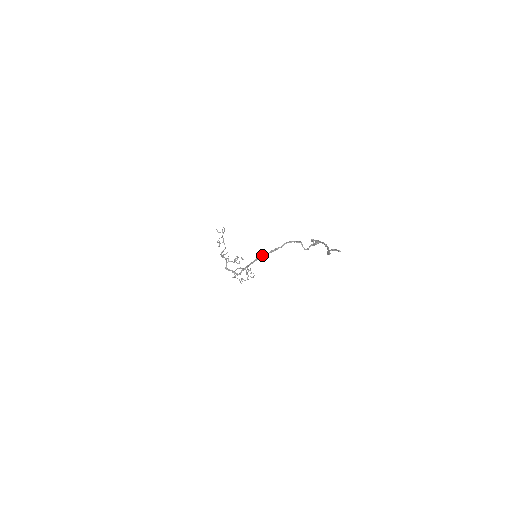
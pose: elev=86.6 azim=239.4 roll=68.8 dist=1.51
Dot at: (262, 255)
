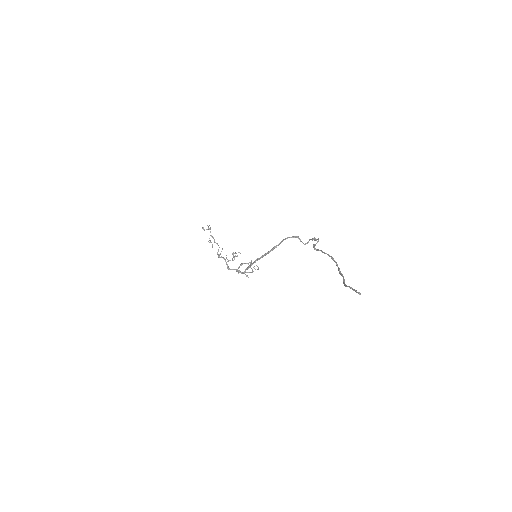
Dot at: (262, 255)
